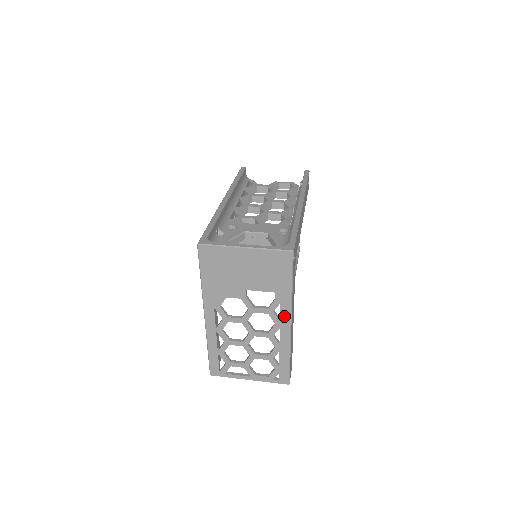
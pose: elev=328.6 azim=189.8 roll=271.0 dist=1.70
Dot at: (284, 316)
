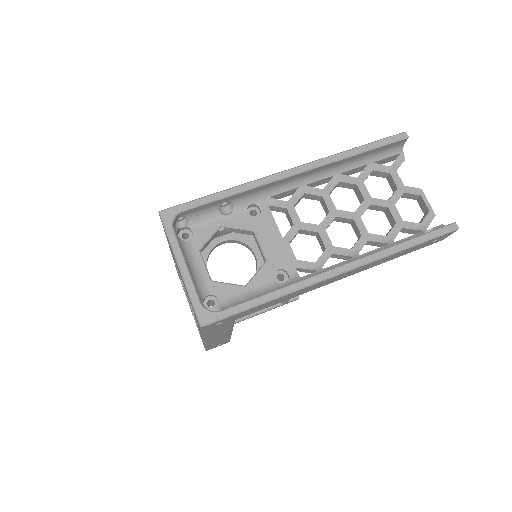
Dot at: (200, 332)
